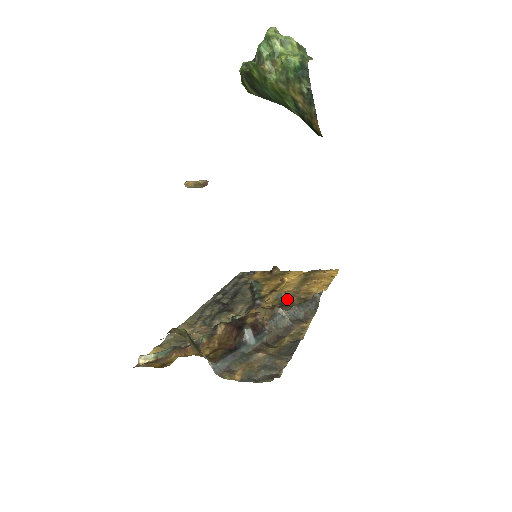
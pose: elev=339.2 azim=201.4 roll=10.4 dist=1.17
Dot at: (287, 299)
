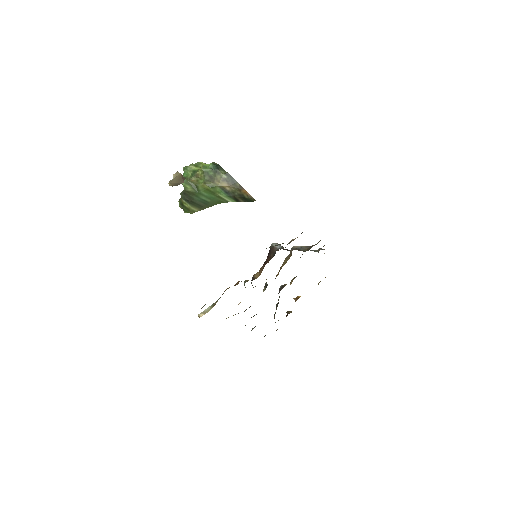
Dot at: occluded
